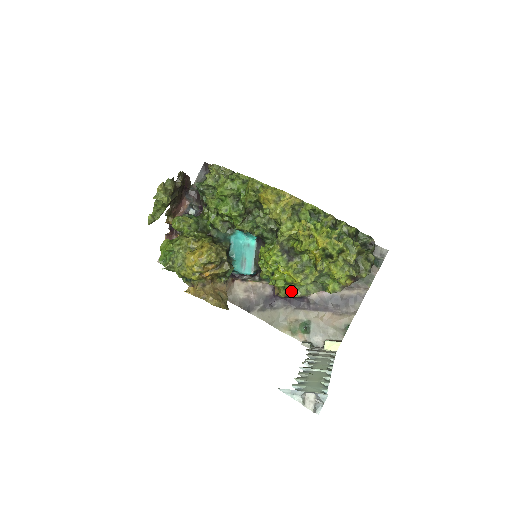
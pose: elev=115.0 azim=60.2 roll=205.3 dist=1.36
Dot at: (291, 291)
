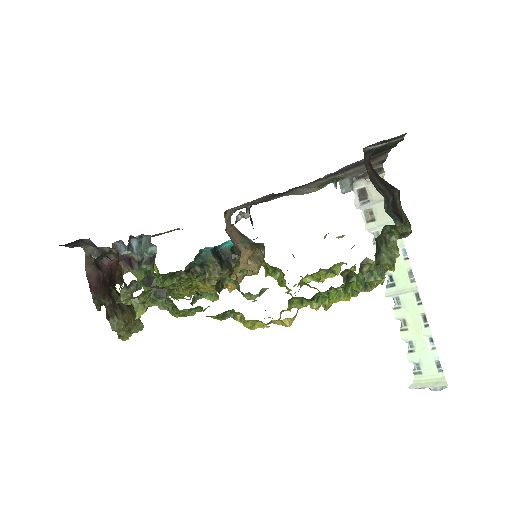
Dot at: occluded
